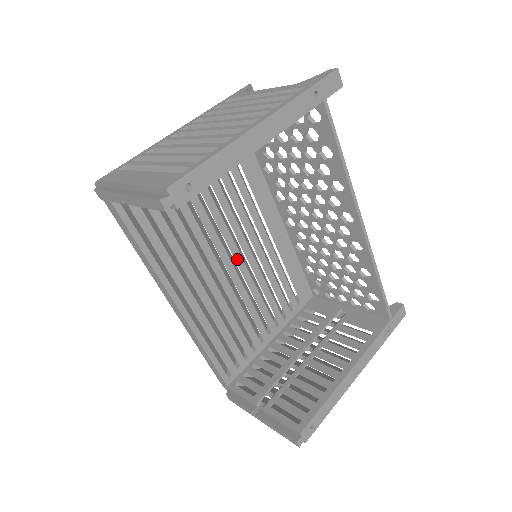
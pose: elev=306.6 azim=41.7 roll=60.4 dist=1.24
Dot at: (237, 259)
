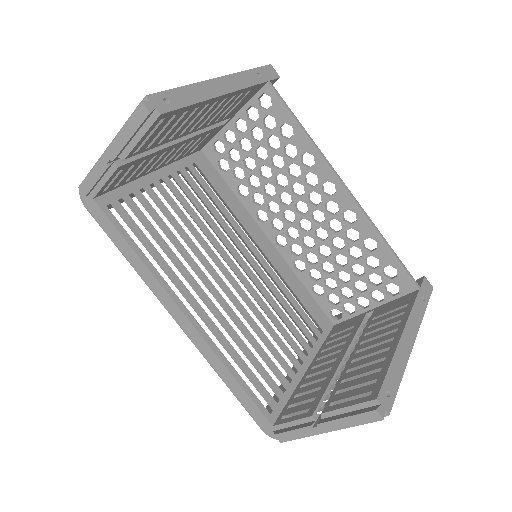
Dot at: (239, 275)
